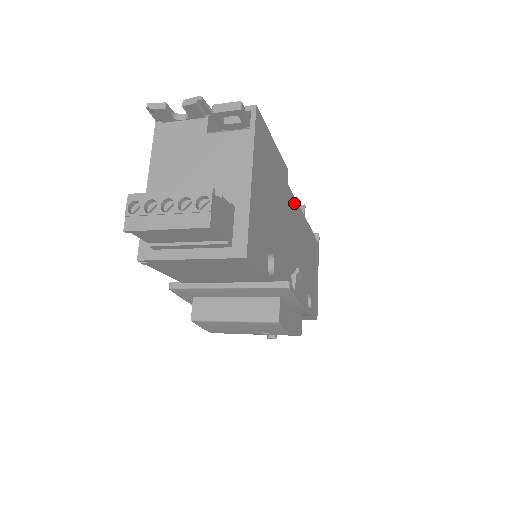
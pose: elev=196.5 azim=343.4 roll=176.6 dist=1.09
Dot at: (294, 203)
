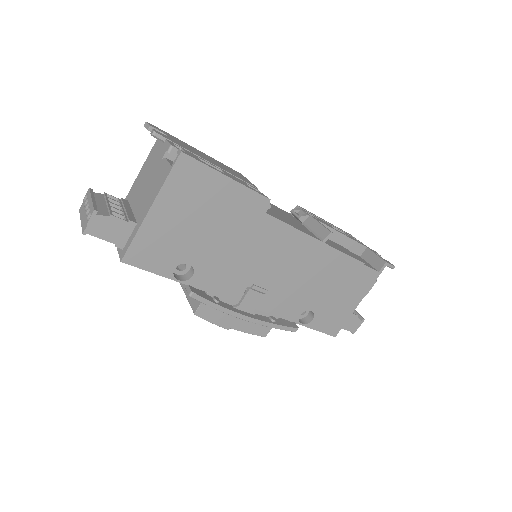
Dot at: (285, 230)
